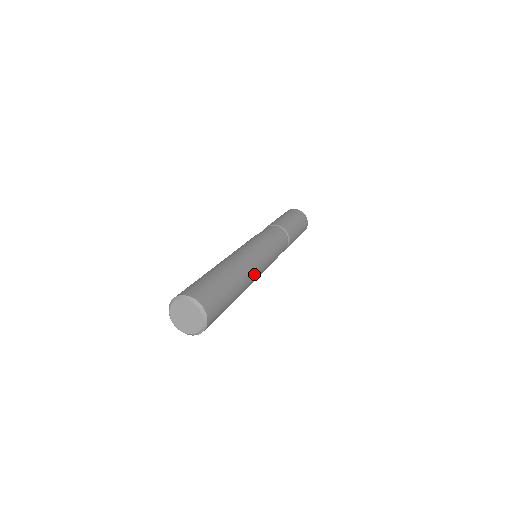
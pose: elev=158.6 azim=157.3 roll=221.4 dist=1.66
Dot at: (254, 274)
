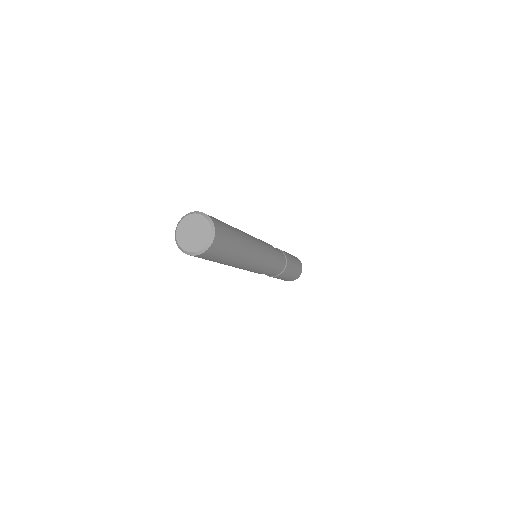
Dot at: (256, 251)
